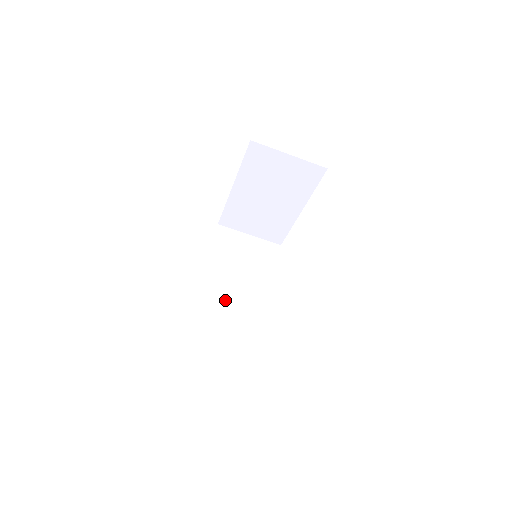
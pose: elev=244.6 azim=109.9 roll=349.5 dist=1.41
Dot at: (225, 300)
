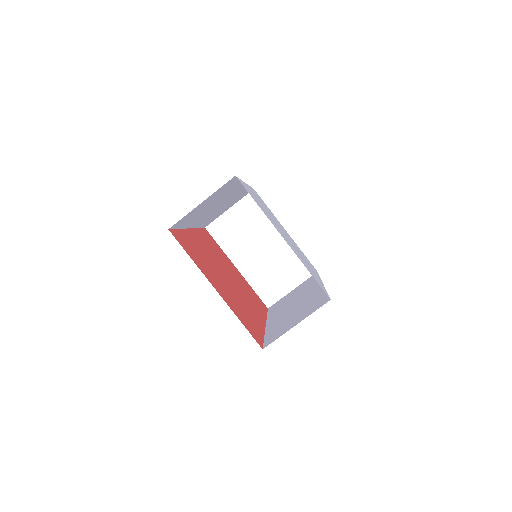
Dot at: (287, 314)
